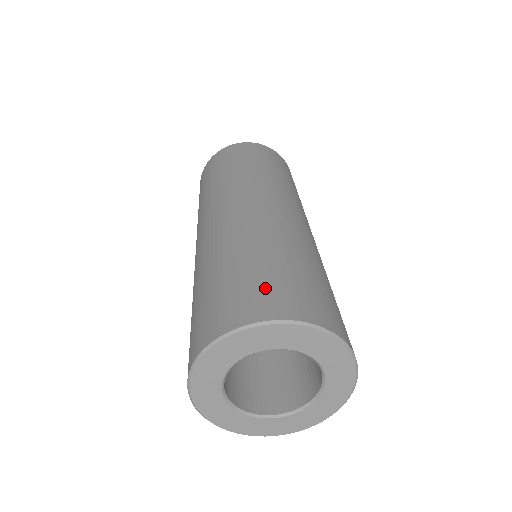
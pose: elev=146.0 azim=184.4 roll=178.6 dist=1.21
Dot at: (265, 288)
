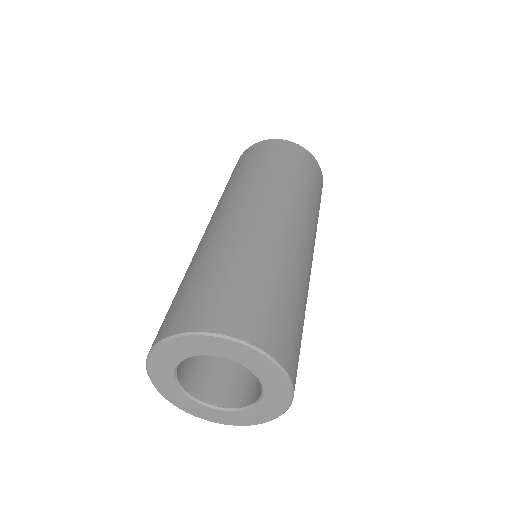
Dot at: (279, 323)
